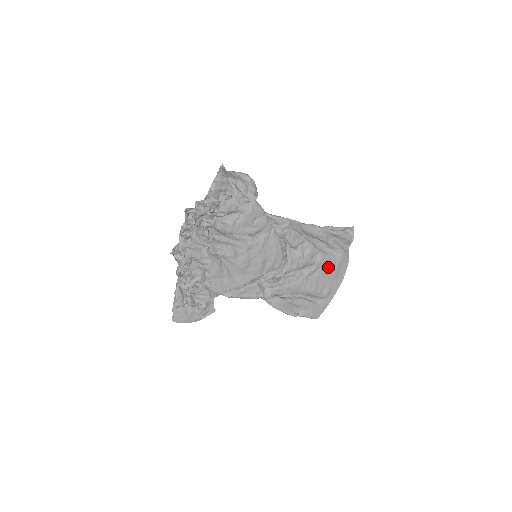
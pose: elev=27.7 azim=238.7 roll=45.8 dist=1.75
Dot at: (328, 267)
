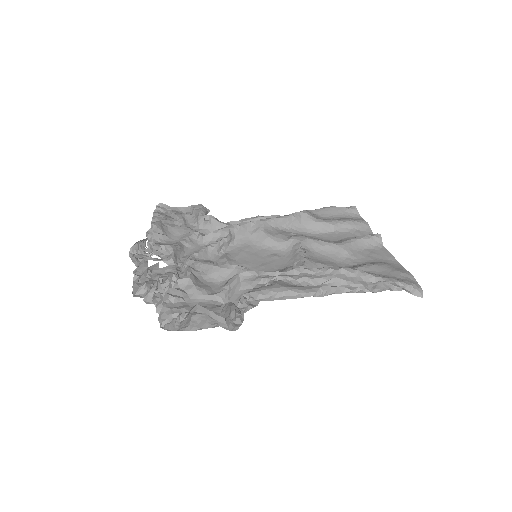
Dot at: (372, 255)
